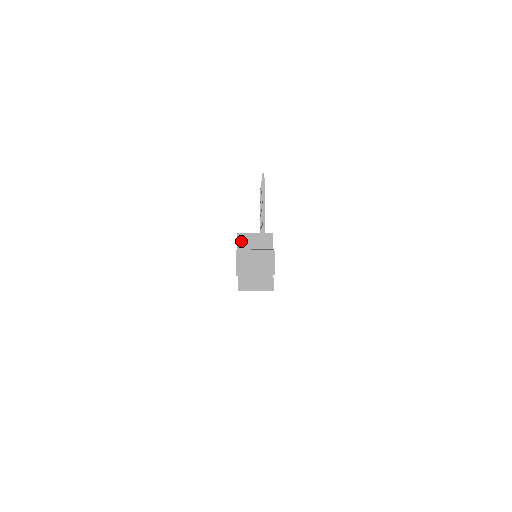
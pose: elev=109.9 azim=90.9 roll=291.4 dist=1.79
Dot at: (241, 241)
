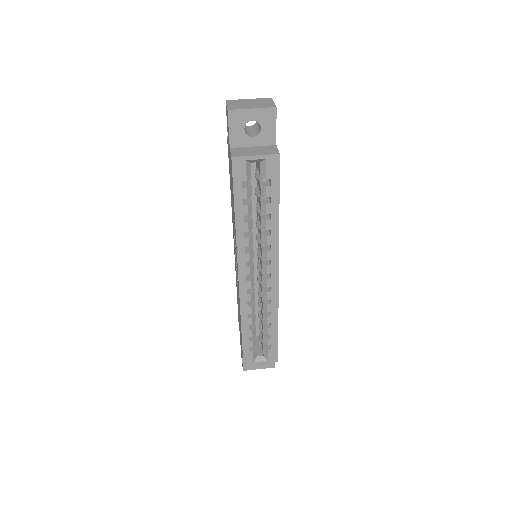
Dot at: occluded
